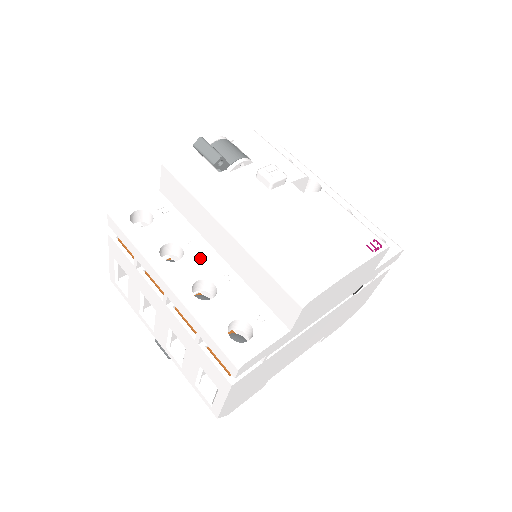
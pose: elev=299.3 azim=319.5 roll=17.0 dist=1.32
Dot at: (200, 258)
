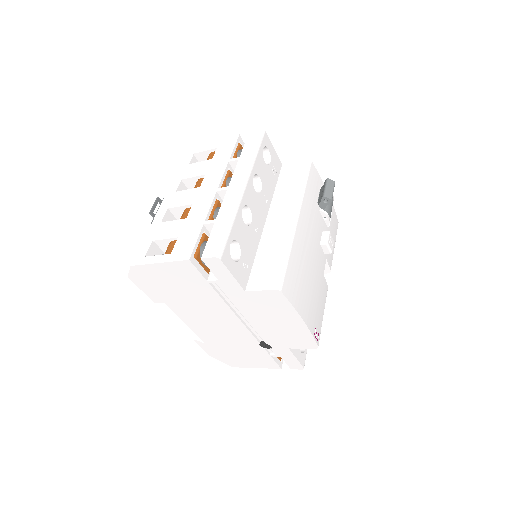
Dot at: (260, 207)
